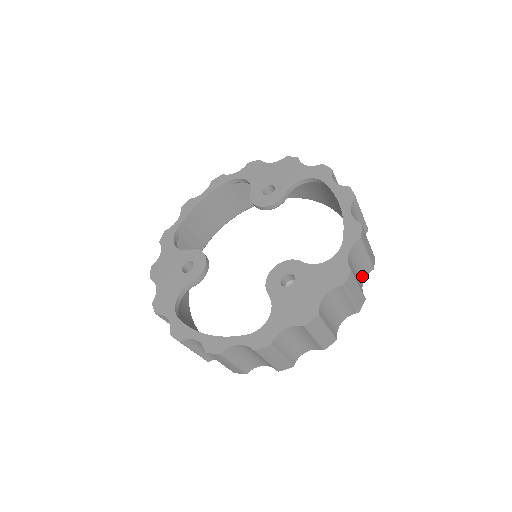
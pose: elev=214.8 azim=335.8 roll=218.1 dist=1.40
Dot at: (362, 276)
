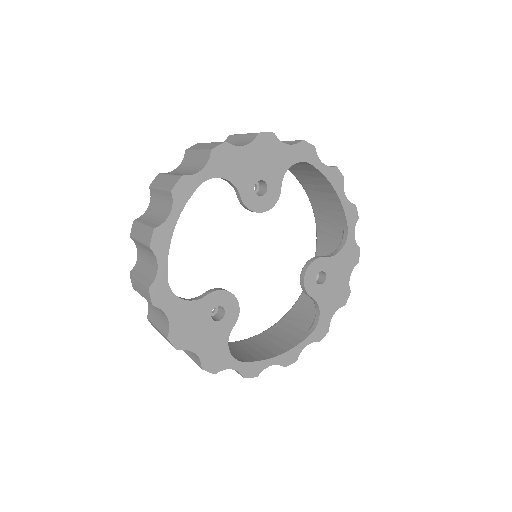
Dot at: occluded
